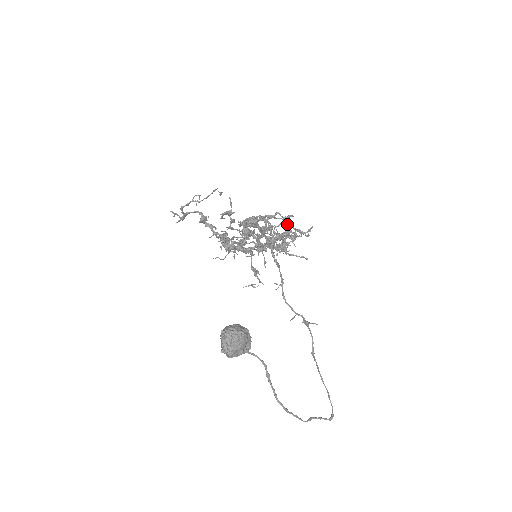
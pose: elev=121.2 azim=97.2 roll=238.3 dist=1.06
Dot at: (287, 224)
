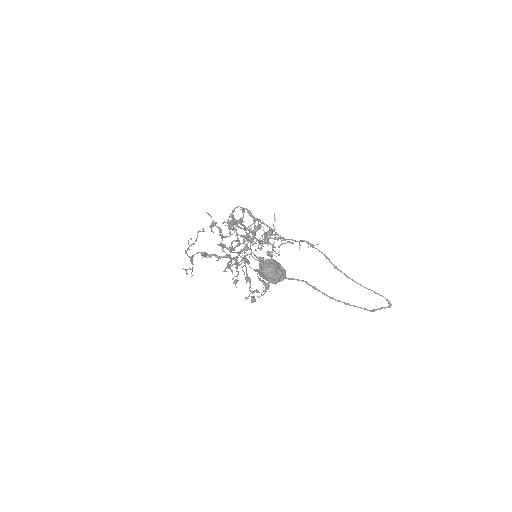
Dot at: occluded
